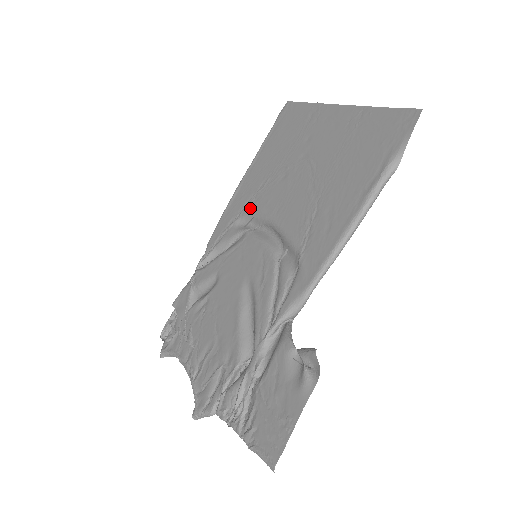
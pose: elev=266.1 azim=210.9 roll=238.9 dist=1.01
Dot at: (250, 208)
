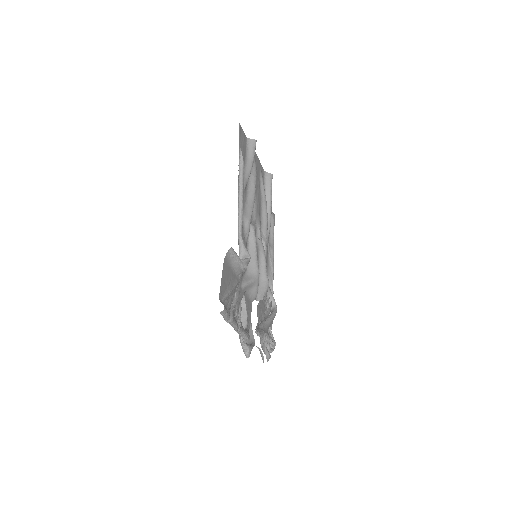
Dot at: occluded
